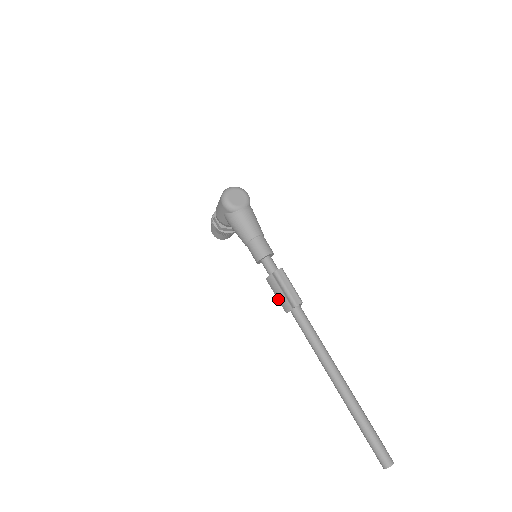
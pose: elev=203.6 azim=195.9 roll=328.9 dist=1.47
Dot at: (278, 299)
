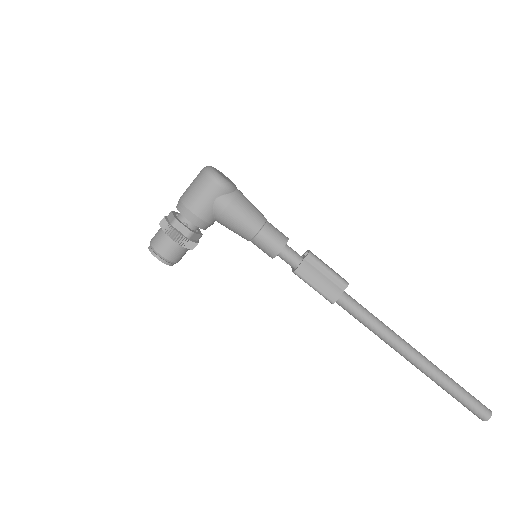
Dot at: (320, 289)
